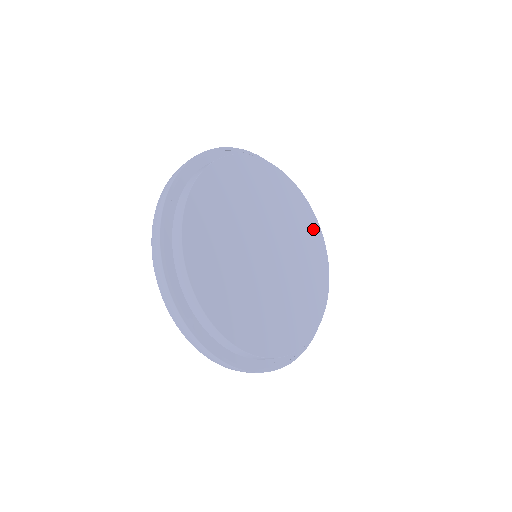
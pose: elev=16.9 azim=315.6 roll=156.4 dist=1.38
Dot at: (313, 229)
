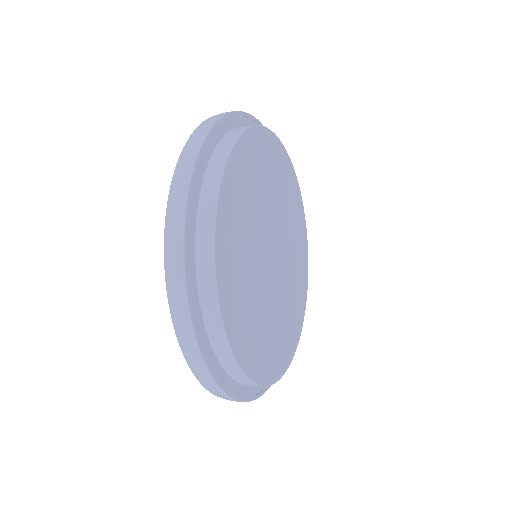
Dot at: (294, 188)
